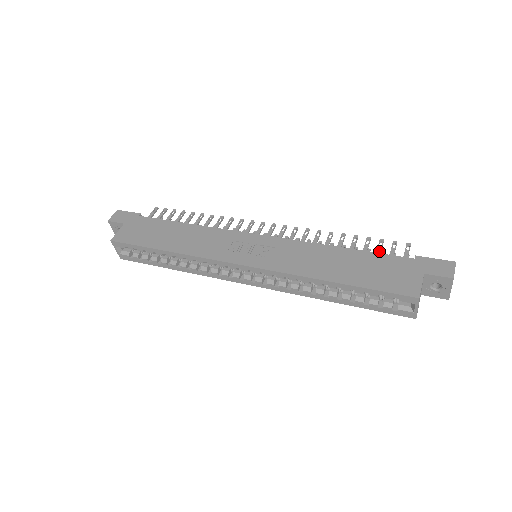
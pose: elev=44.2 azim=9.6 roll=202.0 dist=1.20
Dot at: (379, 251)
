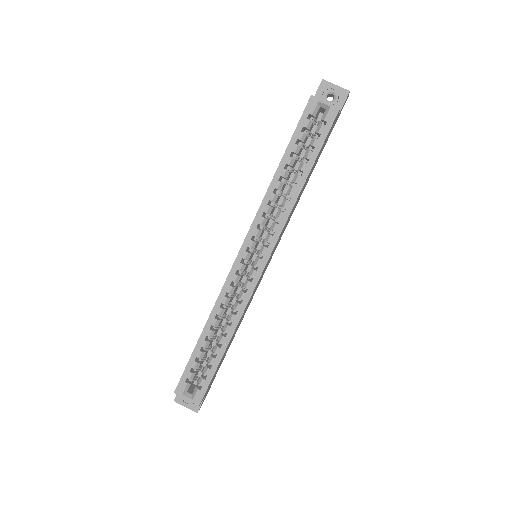
Dot at: occluded
